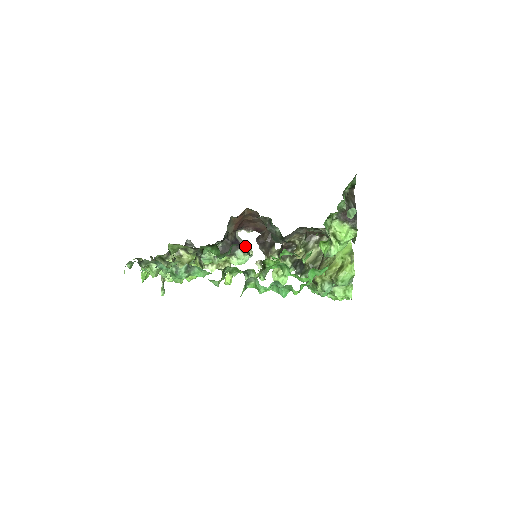
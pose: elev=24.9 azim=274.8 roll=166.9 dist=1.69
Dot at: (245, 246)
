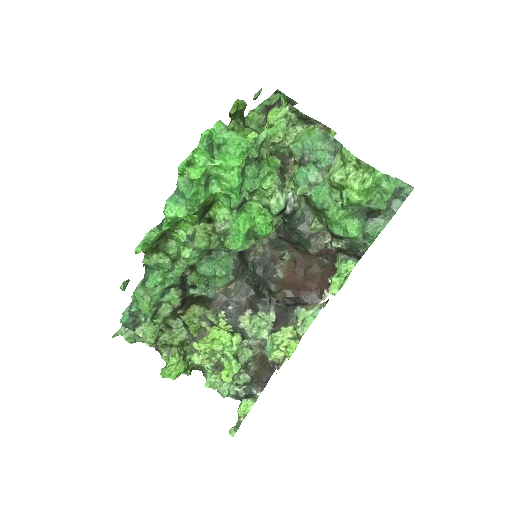
Dot at: (310, 303)
